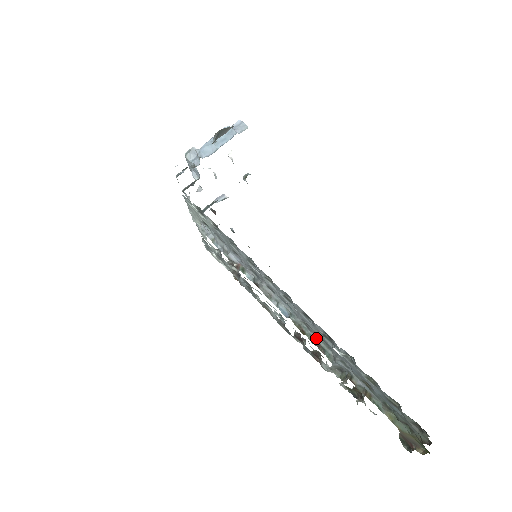
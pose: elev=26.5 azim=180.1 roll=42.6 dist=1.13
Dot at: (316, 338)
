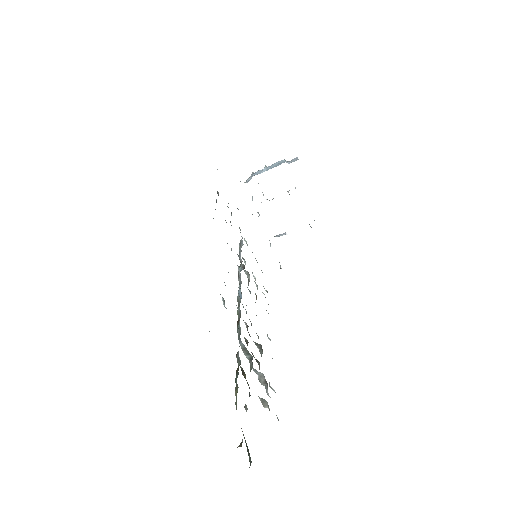
Dot at: (240, 312)
